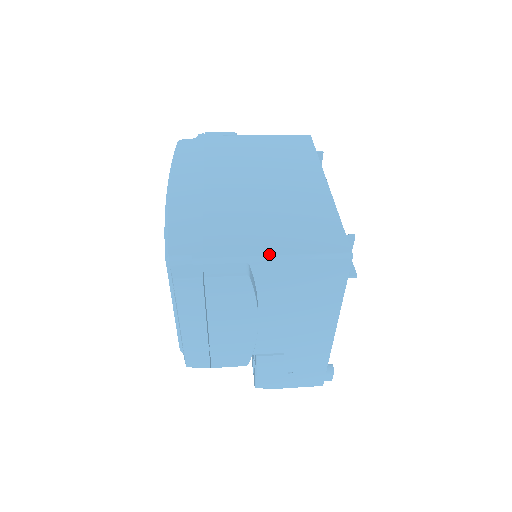
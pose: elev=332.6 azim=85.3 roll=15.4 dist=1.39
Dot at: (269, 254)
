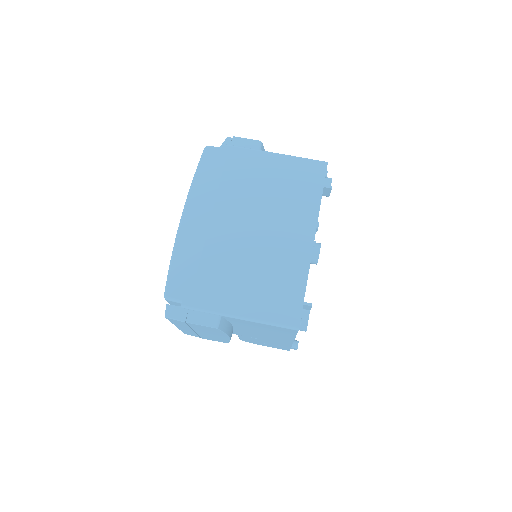
Dot at: (237, 314)
